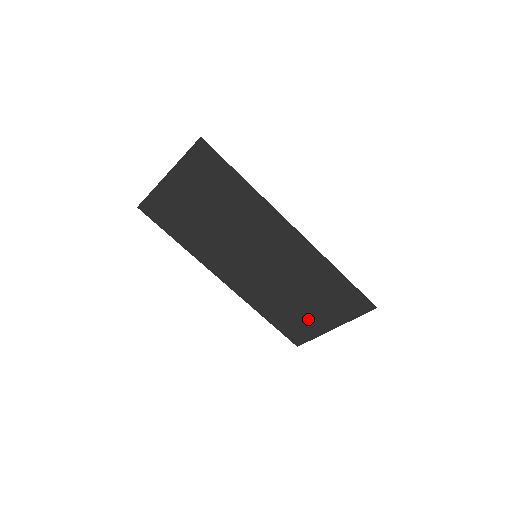
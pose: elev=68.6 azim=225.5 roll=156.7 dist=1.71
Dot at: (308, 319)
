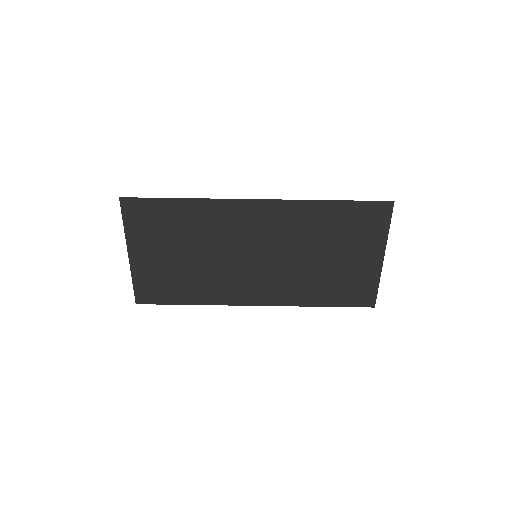
Dot at: (354, 271)
